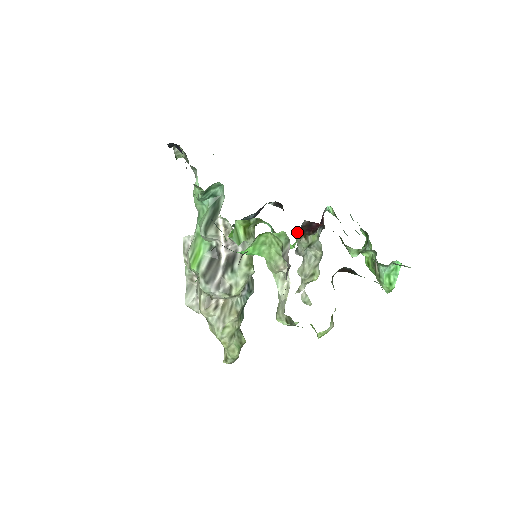
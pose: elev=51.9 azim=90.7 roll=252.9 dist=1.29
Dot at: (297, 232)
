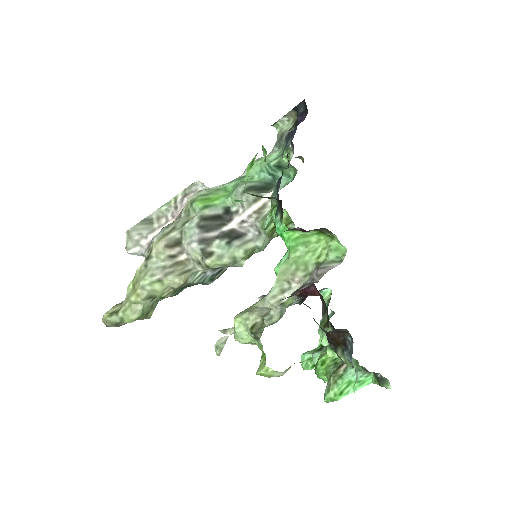
Dot at: occluded
